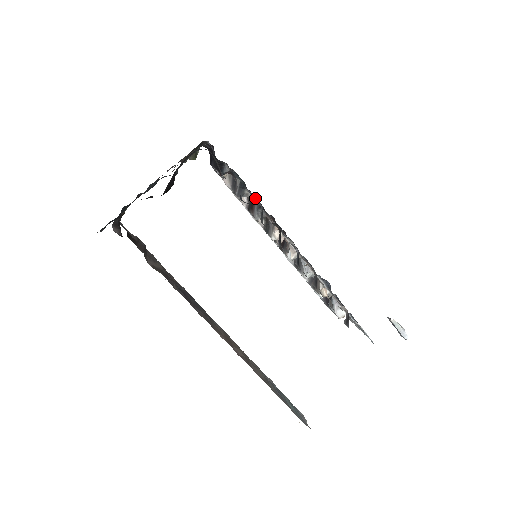
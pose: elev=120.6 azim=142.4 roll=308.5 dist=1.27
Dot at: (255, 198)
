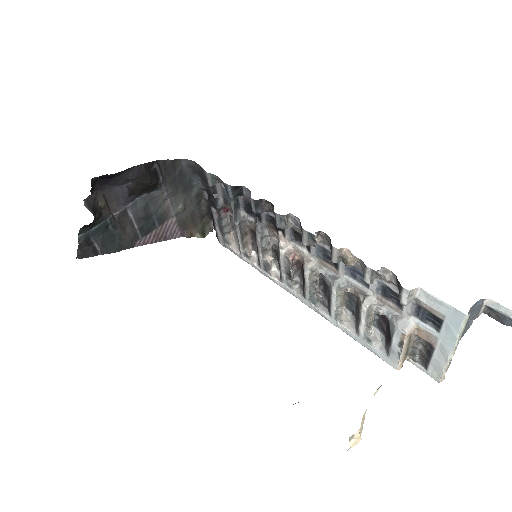
Dot at: (252, 215)
